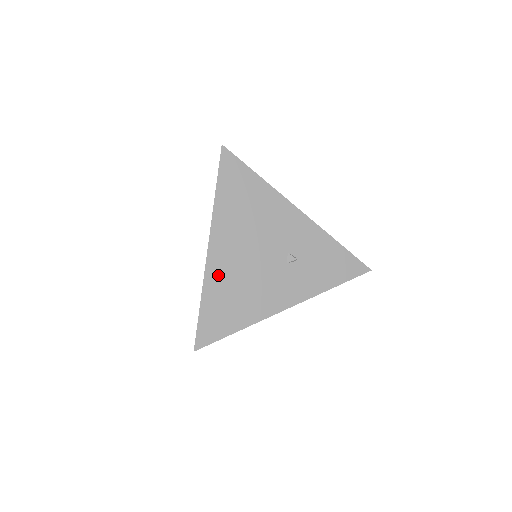
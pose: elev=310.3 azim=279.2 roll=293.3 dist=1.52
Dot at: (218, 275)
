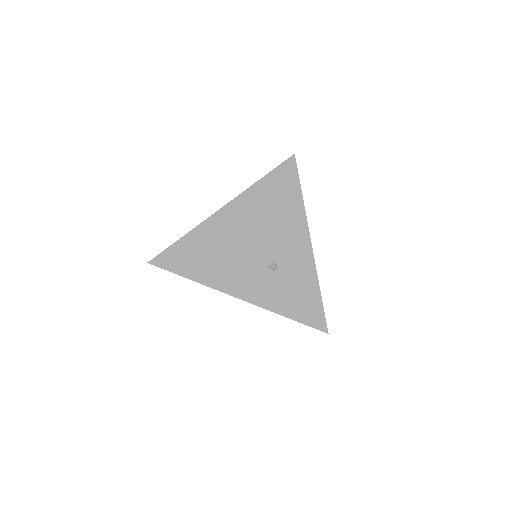
Dot at: (212, 230)
